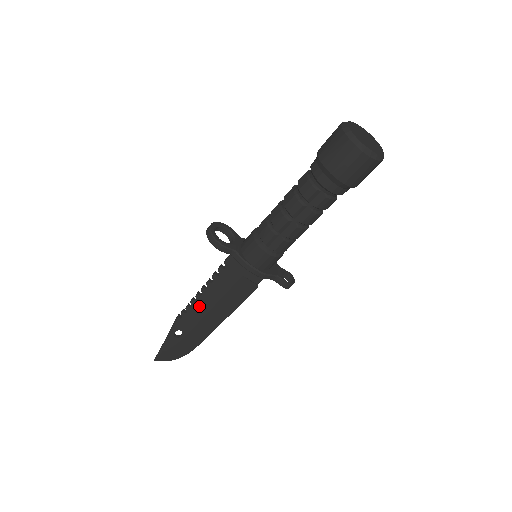
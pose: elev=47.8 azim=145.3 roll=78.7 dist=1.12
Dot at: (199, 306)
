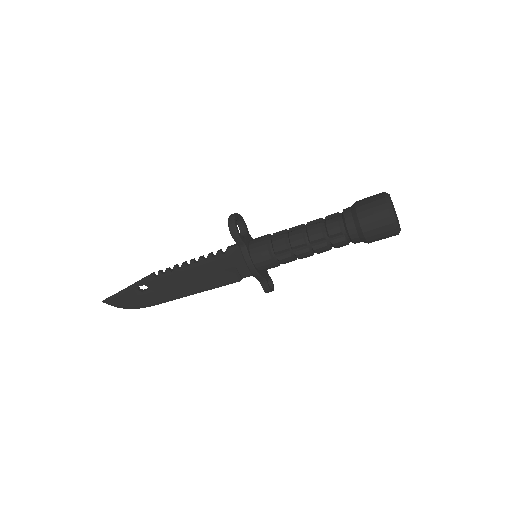
Dot at: (179, 274)
